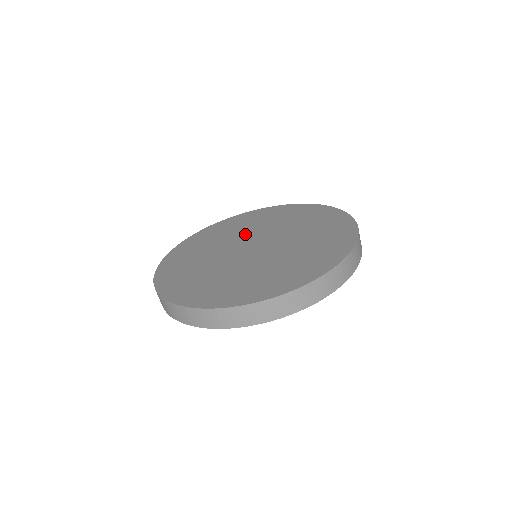
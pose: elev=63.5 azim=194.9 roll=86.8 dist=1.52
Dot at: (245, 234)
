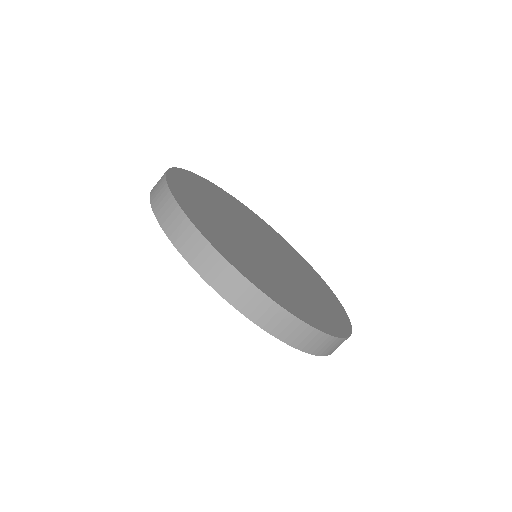
Dot at: (267, 238)
